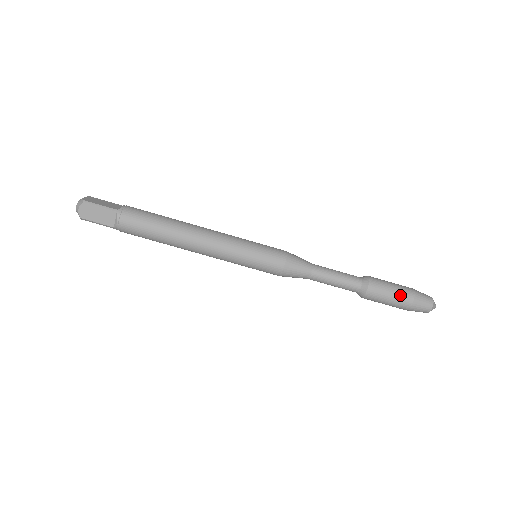
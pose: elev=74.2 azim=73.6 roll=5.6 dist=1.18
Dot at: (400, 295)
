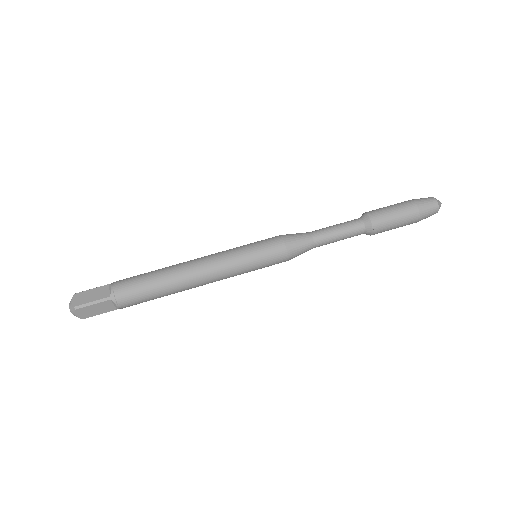
Dot at: (398, 204)
